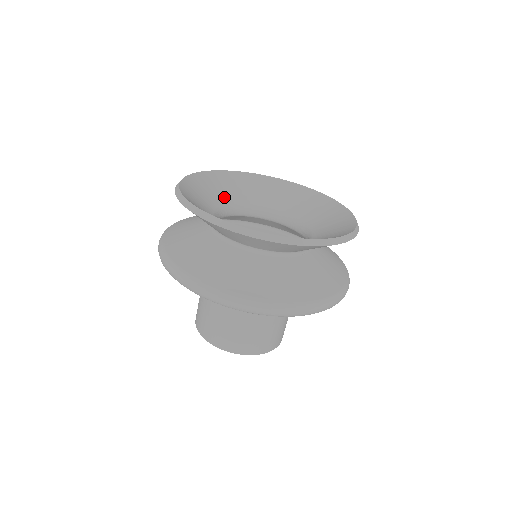
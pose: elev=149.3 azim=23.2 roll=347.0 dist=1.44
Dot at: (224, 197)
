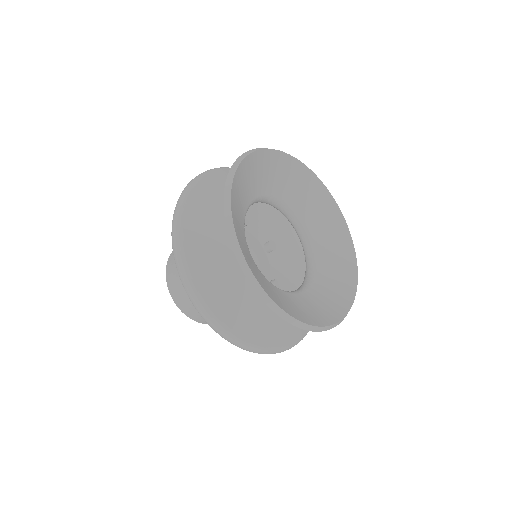
Dot at: (262, 186)
